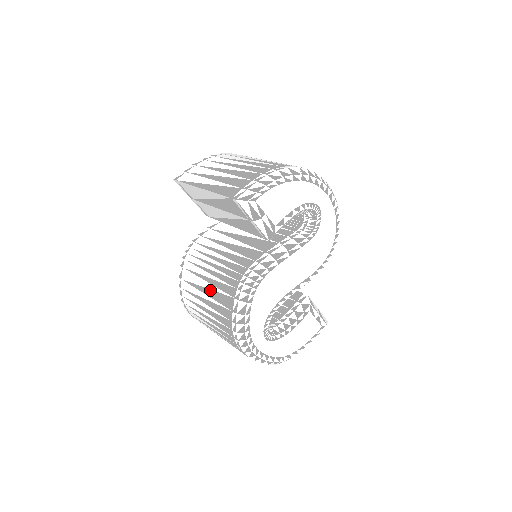
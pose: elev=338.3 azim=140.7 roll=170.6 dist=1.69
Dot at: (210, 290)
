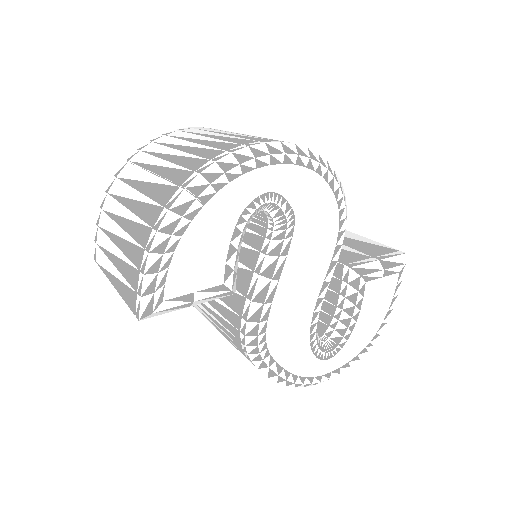
Dot at: occluded
